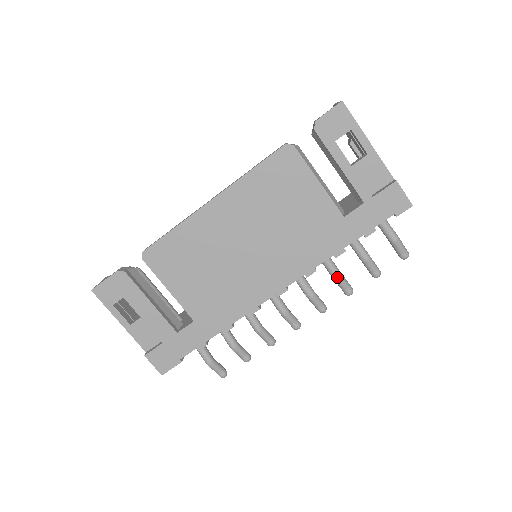
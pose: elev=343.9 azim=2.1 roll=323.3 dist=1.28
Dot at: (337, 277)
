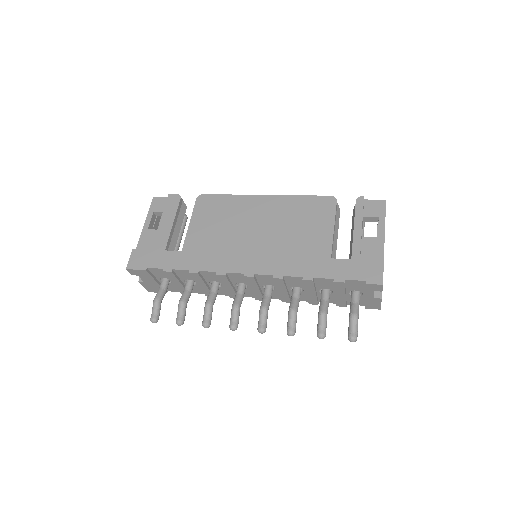
Dot at: (292, 309)
